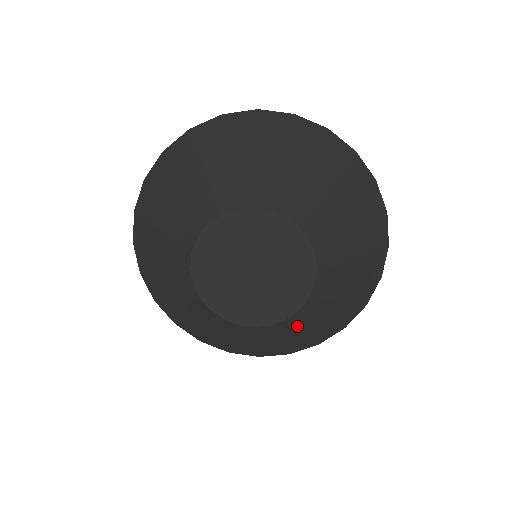
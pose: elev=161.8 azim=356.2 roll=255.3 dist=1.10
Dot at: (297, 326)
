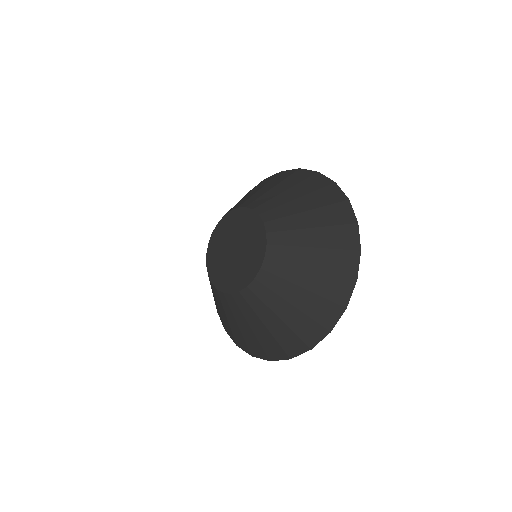
Dot at: (284, 277)
